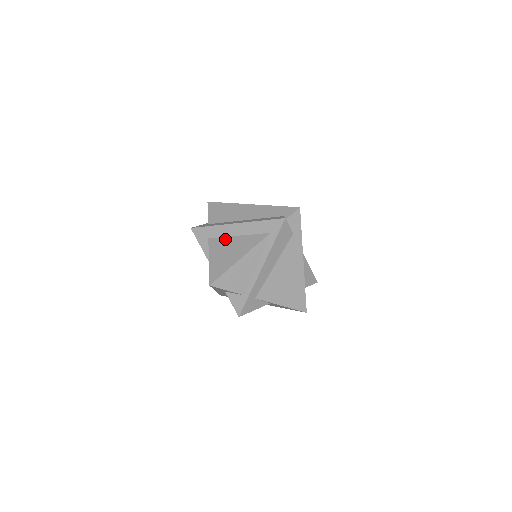
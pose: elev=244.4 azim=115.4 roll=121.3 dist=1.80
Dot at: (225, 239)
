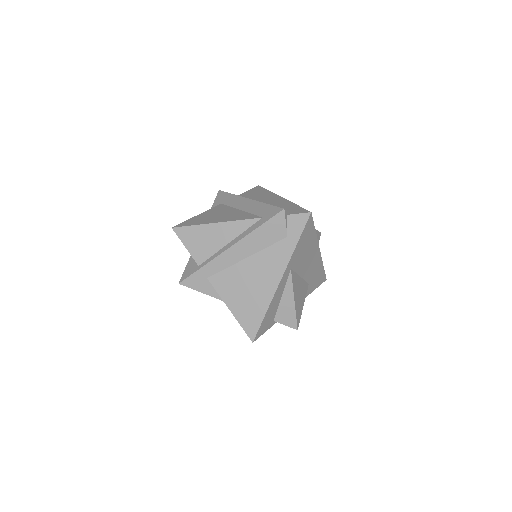
Dot at: (229, 208)
